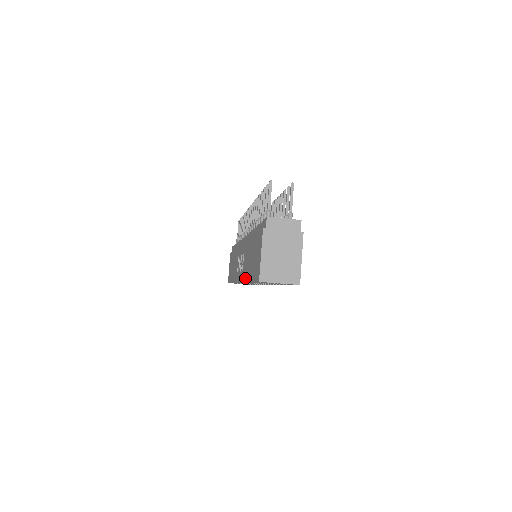
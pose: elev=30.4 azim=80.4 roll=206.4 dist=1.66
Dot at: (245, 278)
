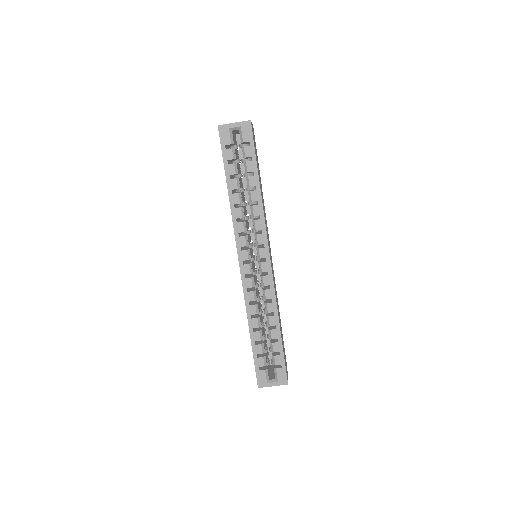
Dot at: (231, 212)
